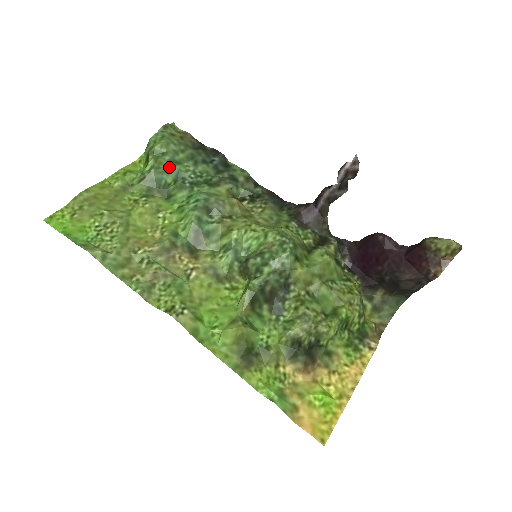
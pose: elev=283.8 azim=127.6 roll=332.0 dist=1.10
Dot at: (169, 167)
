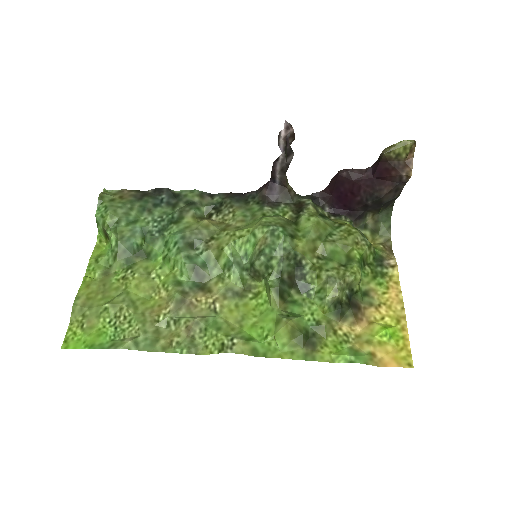
Dot at: (131, 230)
